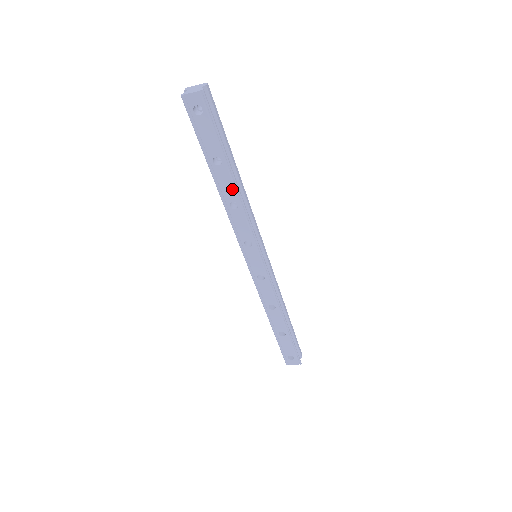
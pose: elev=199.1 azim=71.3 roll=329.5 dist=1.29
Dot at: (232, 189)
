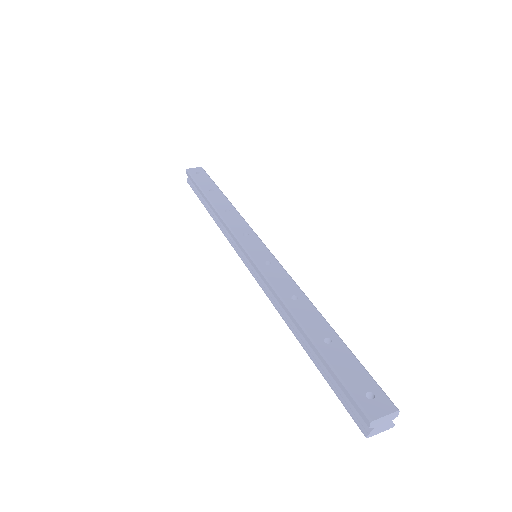
Dot at: occluded
